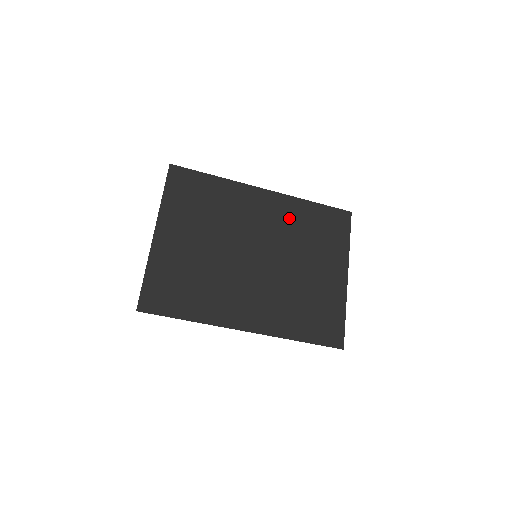
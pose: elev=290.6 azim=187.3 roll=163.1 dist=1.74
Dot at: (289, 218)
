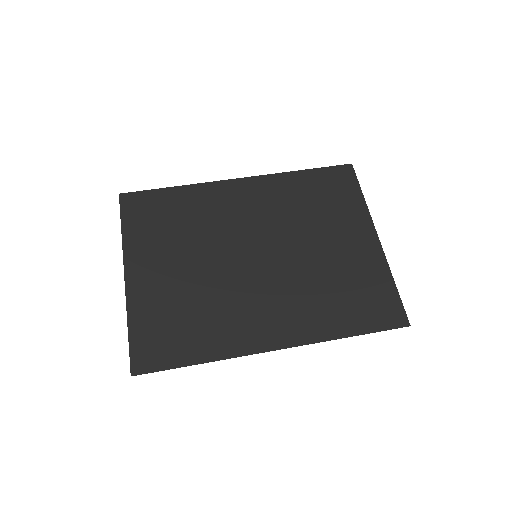
Dot at: (279, 199)
